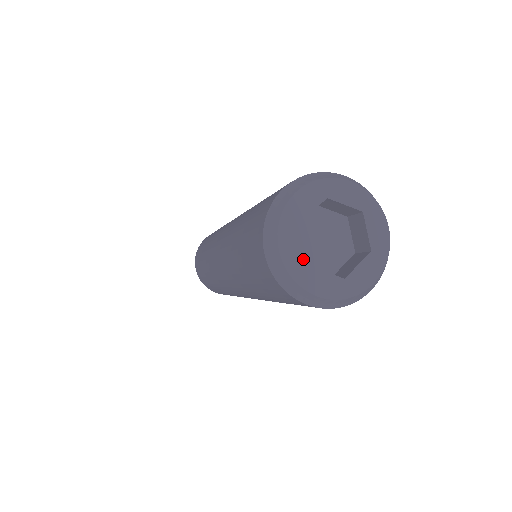
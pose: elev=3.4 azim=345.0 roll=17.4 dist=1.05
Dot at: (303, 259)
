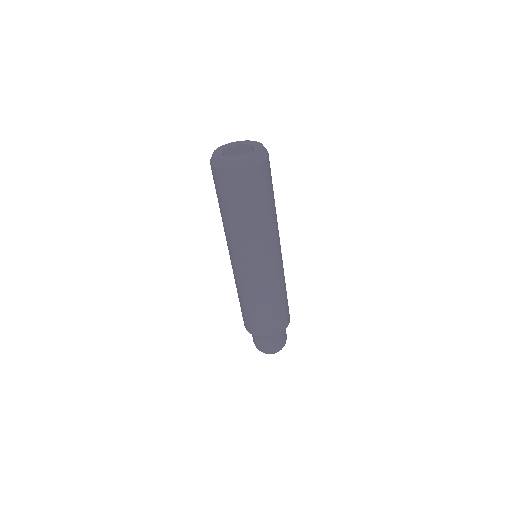
Dot at: (236, 157)
